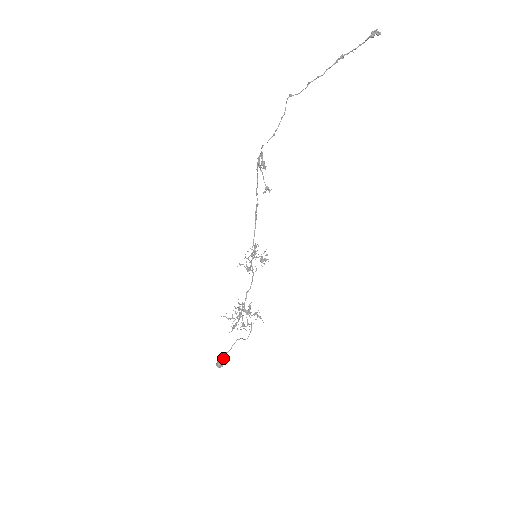
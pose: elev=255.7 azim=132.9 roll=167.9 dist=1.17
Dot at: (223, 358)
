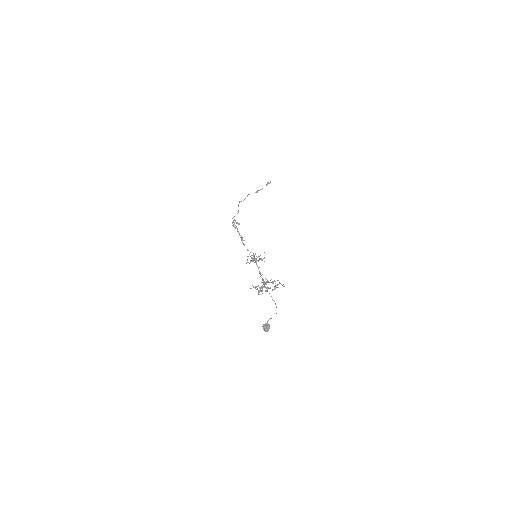
Dot at: occluded
